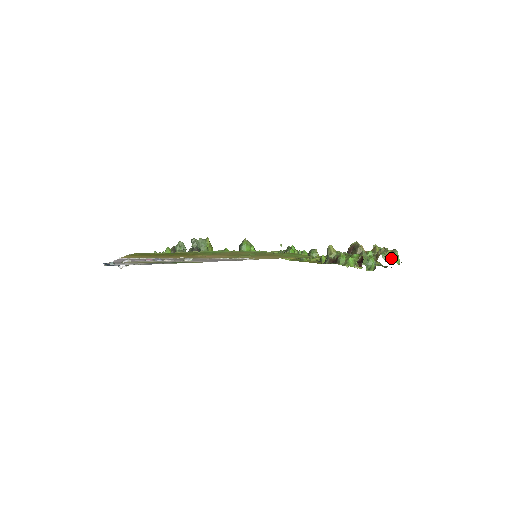
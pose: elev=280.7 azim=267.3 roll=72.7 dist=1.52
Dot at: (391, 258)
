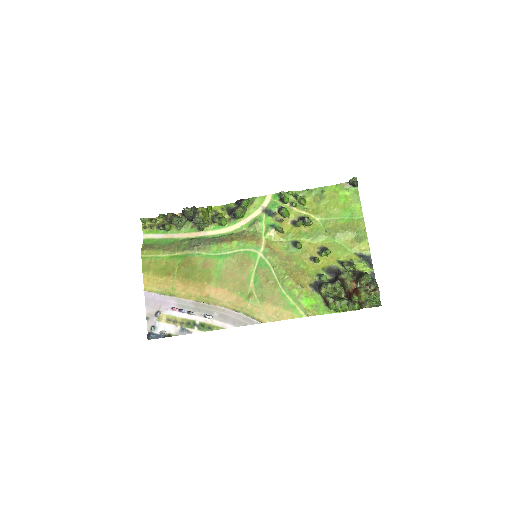
Dot at: (373, 304)
